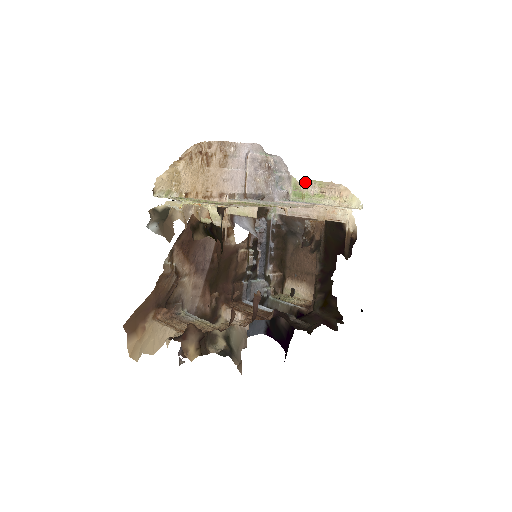
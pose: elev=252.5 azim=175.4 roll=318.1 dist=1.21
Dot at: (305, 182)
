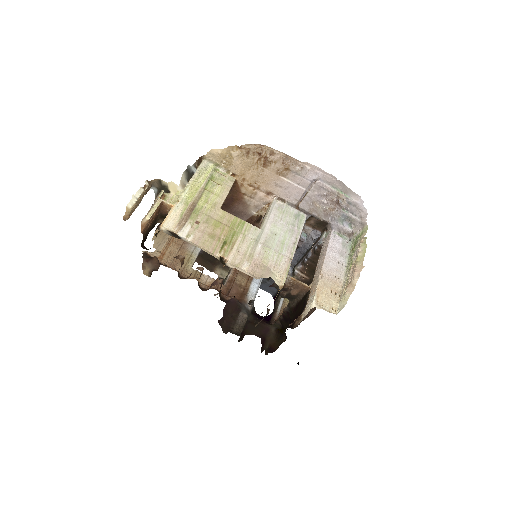
Dot at: (363, 241)
